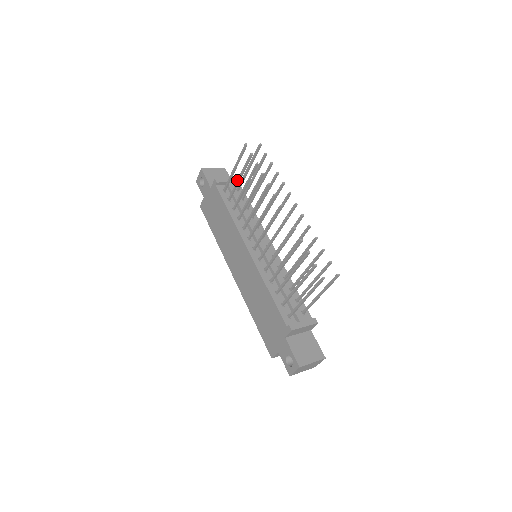
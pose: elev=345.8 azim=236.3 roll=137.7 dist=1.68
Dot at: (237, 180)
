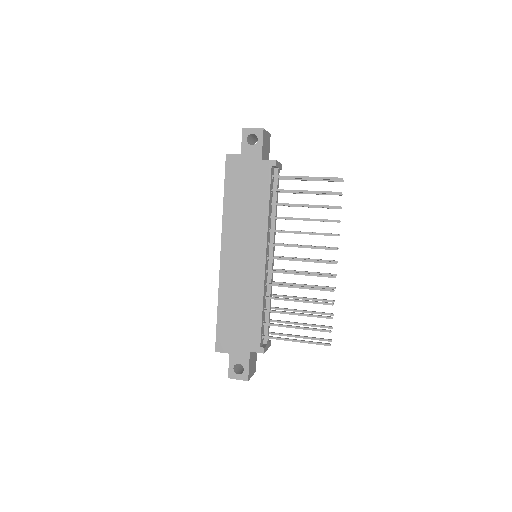
Dot at: (302, 190)
